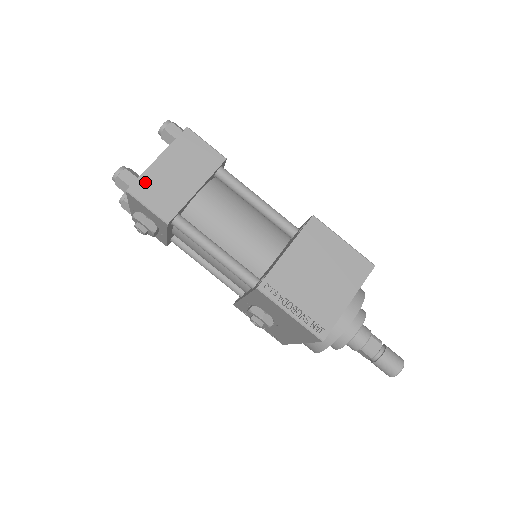
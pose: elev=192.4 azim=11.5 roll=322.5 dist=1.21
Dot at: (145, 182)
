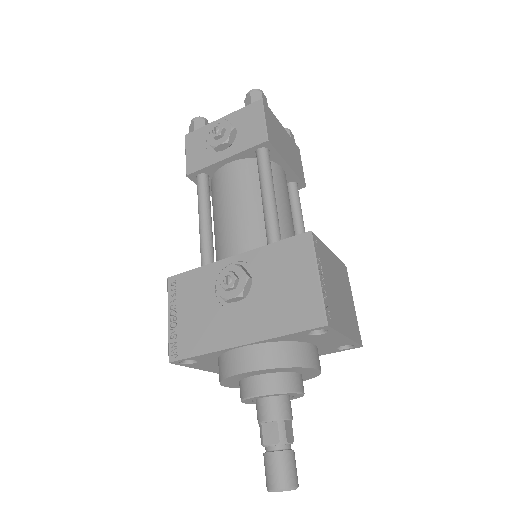
Dot at: (272, 116)
